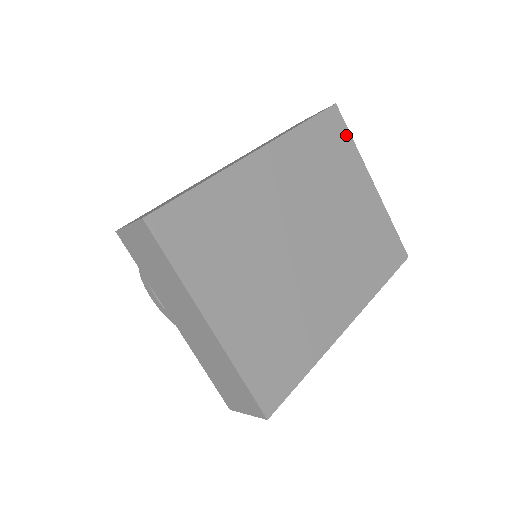
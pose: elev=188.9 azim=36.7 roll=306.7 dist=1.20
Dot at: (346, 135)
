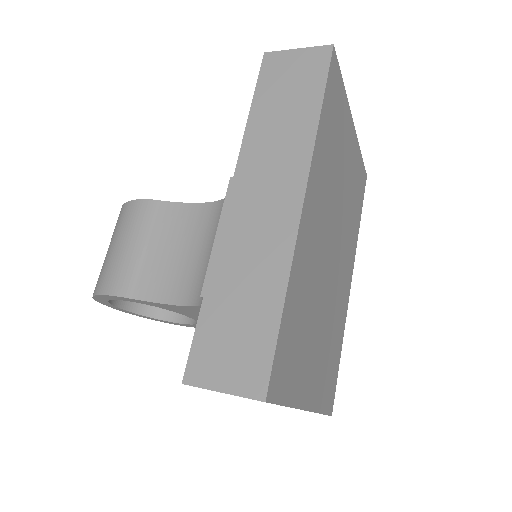
Dot at: (340, 84)
